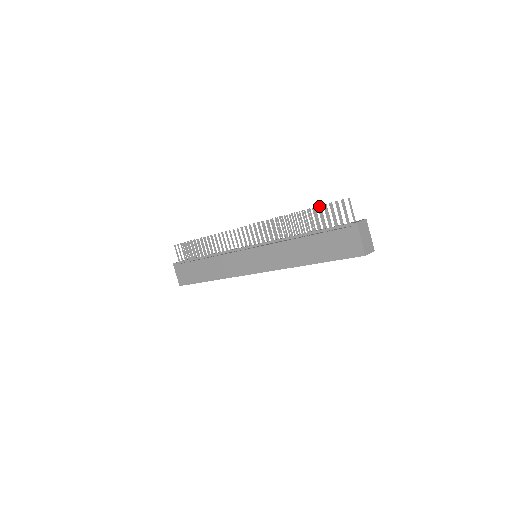
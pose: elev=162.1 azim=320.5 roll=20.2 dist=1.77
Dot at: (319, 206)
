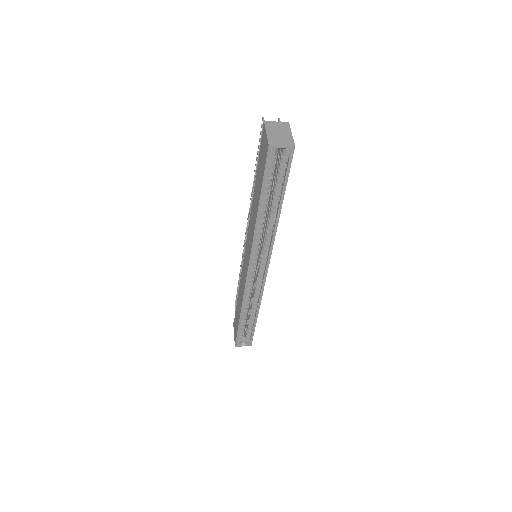
Dot at: (259, 145)
